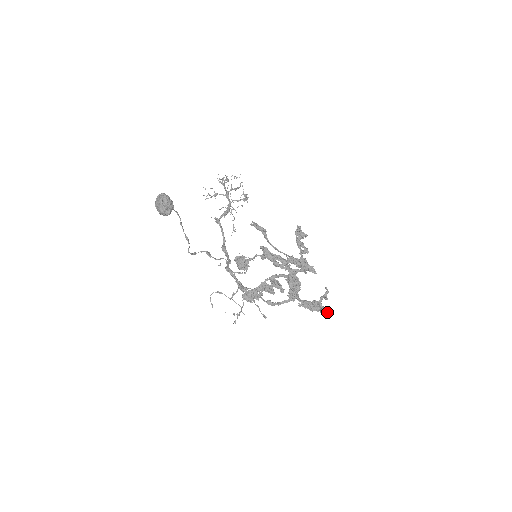
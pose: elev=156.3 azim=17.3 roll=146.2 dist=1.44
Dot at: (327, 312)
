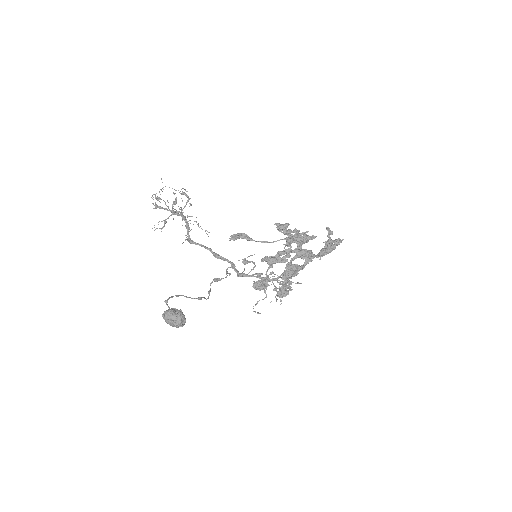
Dot at: occluded
